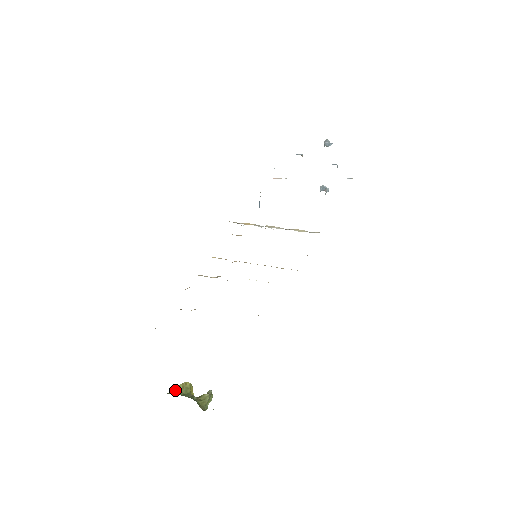
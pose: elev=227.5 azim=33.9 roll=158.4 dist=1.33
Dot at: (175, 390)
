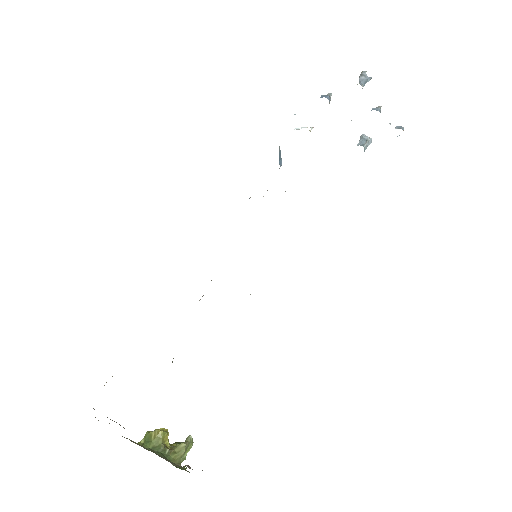
Dot at: (146, 439)
